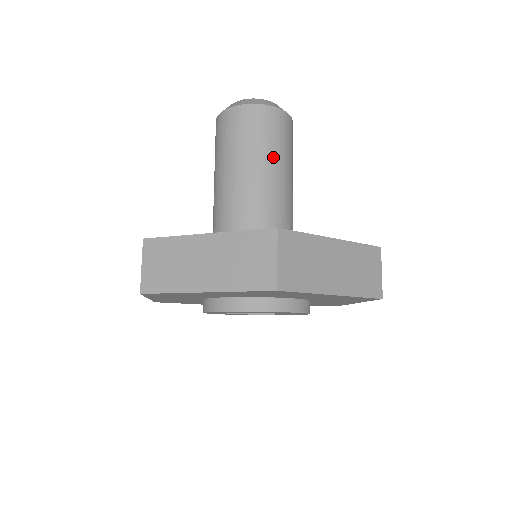
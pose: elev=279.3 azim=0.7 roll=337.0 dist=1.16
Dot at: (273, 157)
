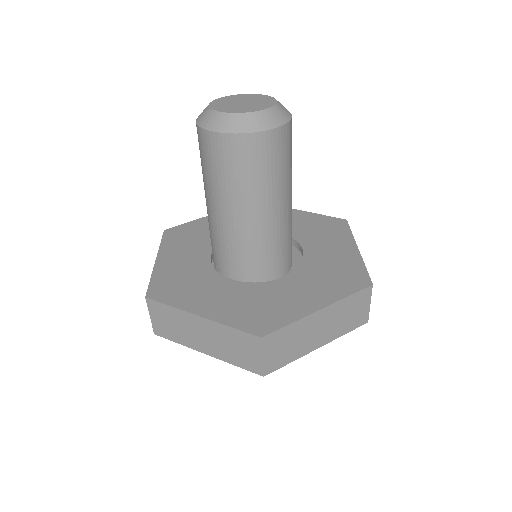
Dot at: occluded
